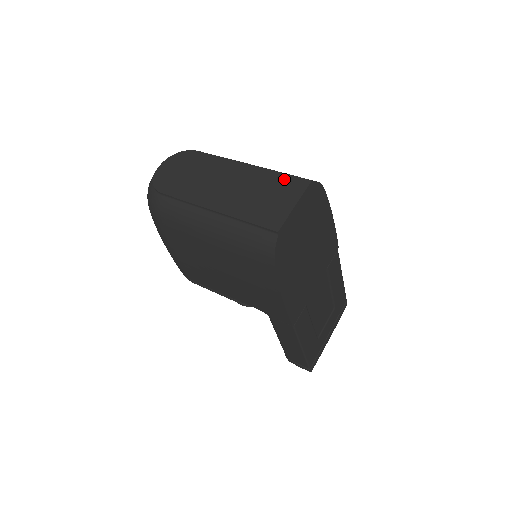
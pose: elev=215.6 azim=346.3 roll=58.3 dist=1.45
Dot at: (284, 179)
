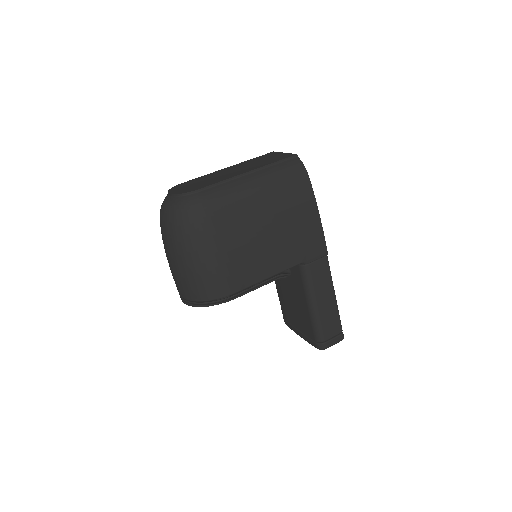
Dot at: (260, 157)
